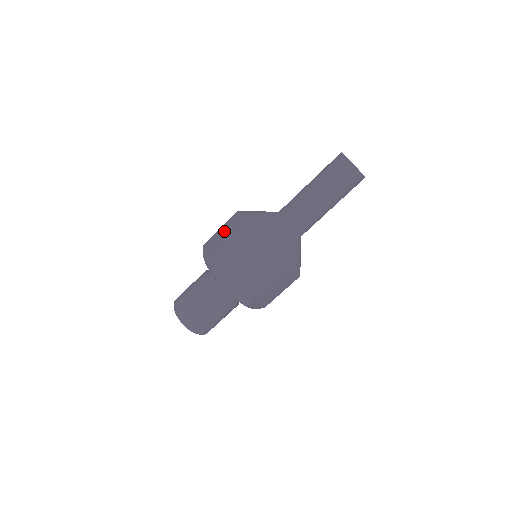
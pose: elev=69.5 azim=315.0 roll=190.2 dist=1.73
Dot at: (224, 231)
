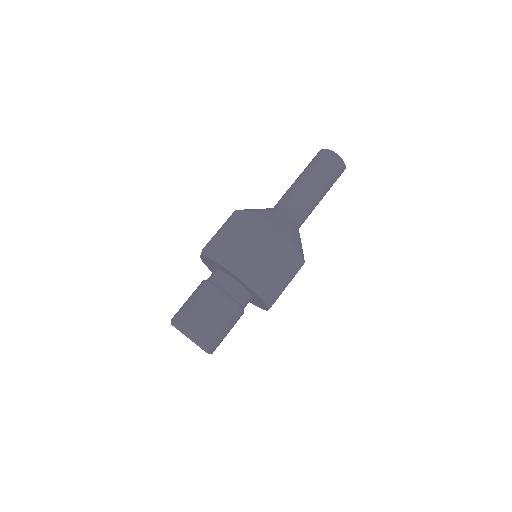
Dot at: (232, 231)
